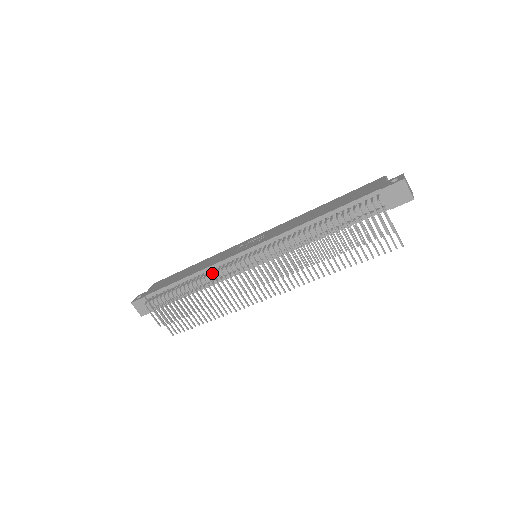
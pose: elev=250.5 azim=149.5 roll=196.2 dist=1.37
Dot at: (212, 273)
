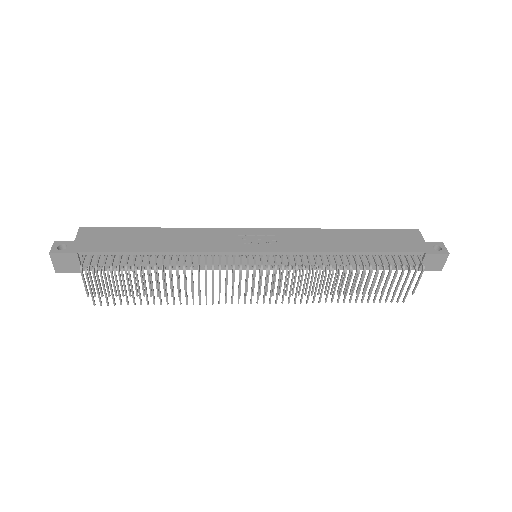
Dot at: (206, 265)
